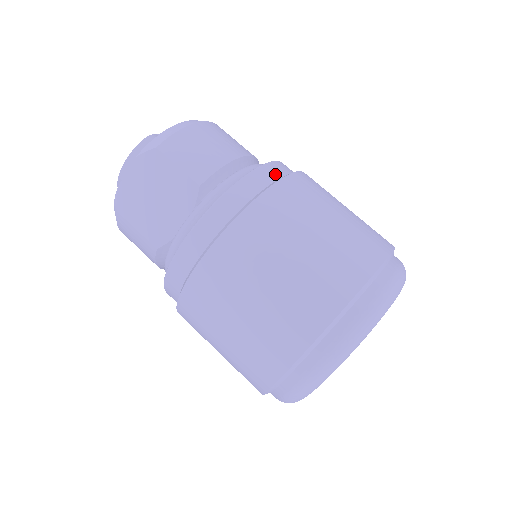
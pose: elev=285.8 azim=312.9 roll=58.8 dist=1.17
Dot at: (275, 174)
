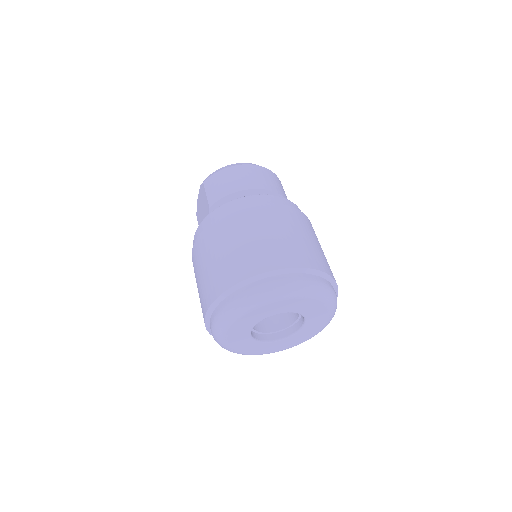
Dot at: (243, 204)
